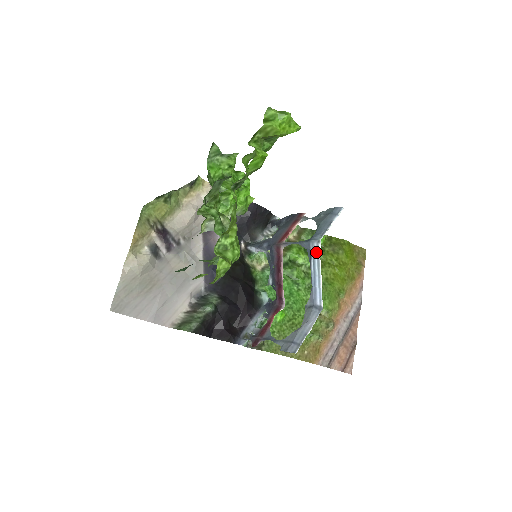
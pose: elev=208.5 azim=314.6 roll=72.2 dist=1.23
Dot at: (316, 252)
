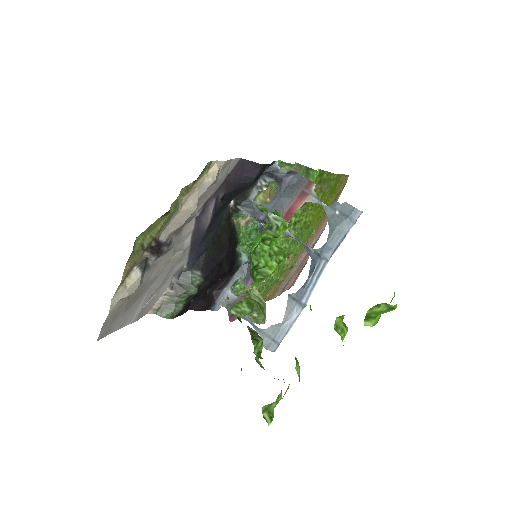
Dot at: (321, 267)
